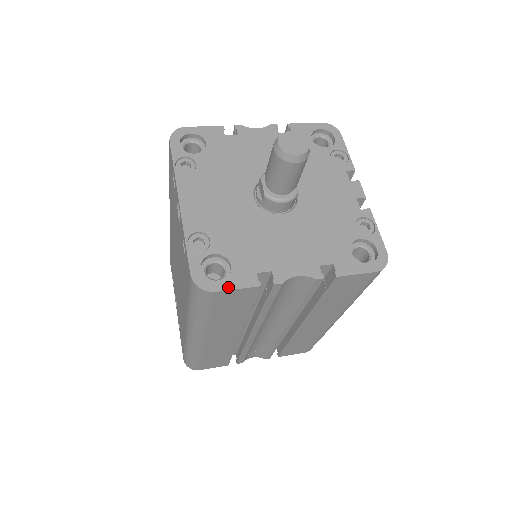
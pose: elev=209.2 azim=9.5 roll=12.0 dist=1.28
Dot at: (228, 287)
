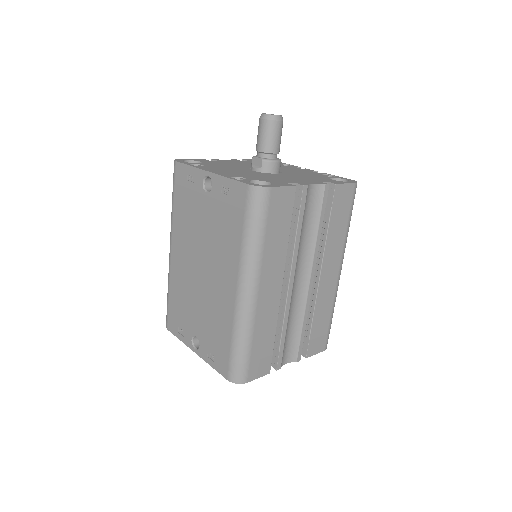
Dot at: (277, 186)
